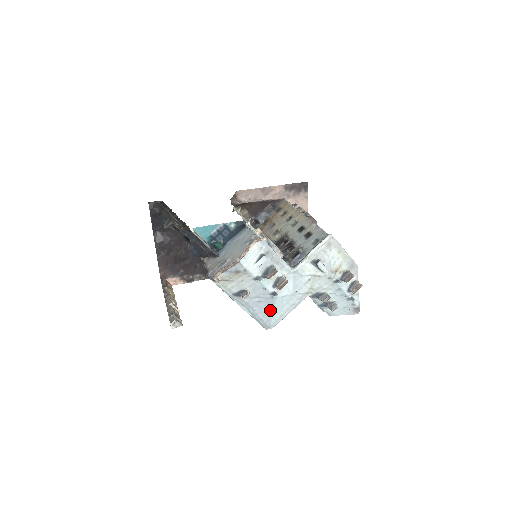
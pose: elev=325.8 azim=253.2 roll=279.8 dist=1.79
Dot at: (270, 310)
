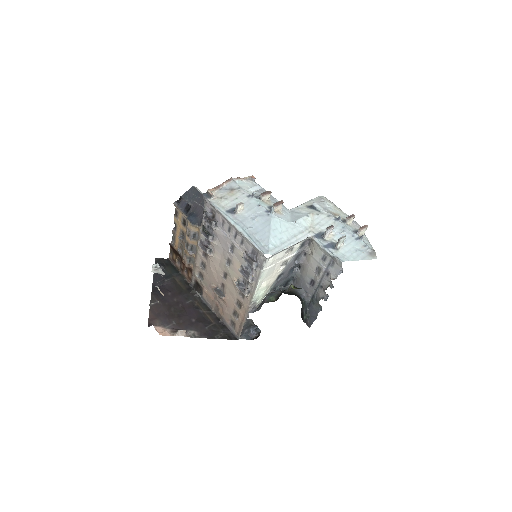
Dot at: (267, 230)
